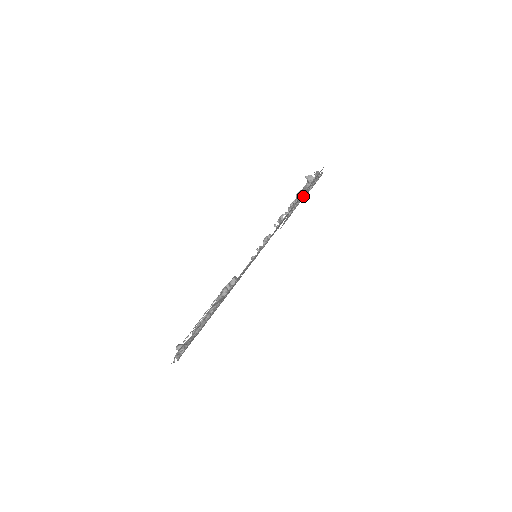
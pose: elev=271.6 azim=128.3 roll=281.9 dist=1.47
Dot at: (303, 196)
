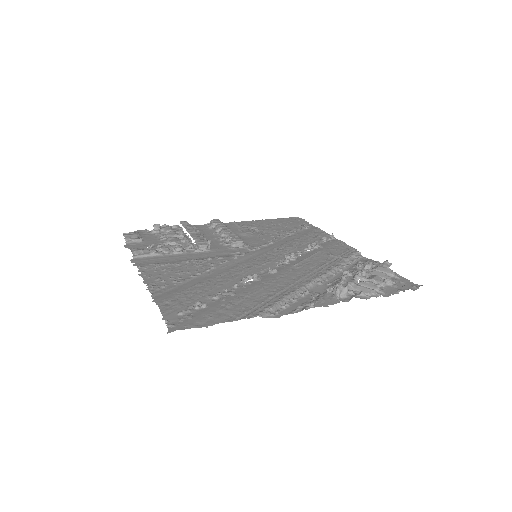
Dot at: (332, 285)
